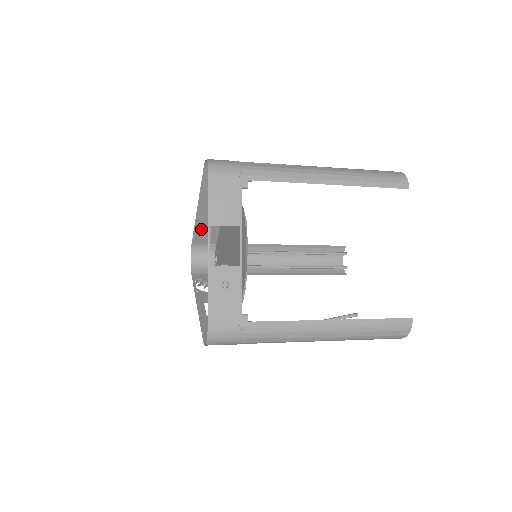
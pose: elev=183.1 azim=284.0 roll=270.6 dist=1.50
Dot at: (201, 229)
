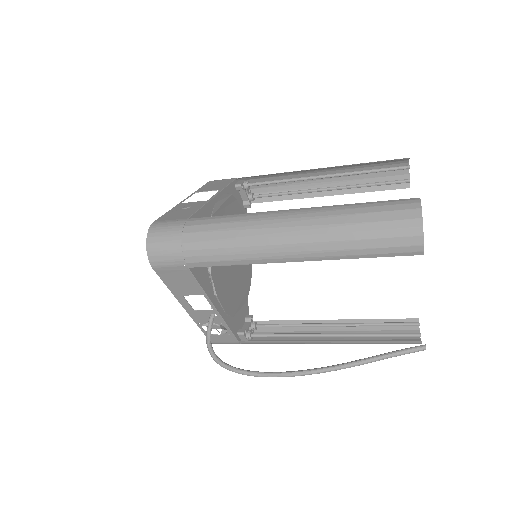
Dot at: occluded
